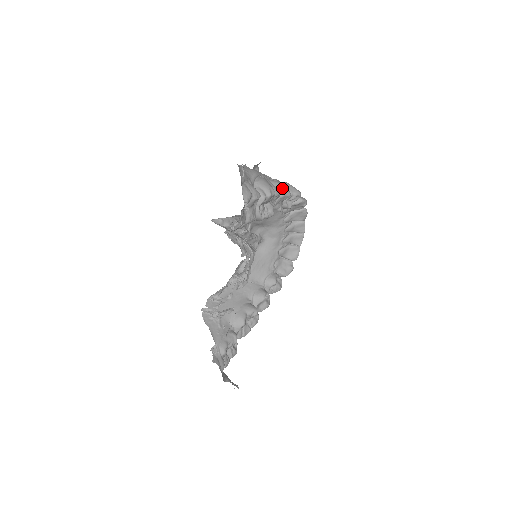
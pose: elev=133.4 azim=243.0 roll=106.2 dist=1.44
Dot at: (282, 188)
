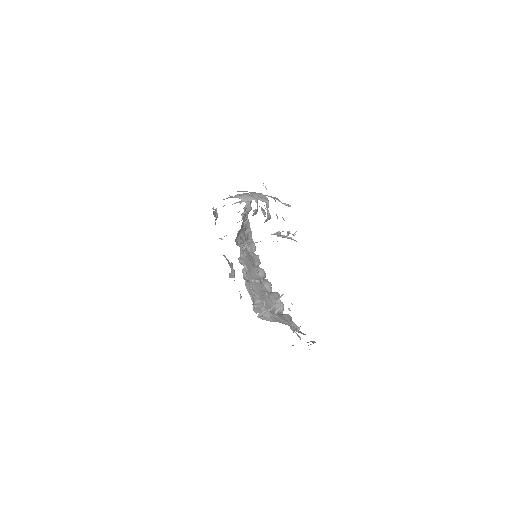
Dot at: (252, 195)
